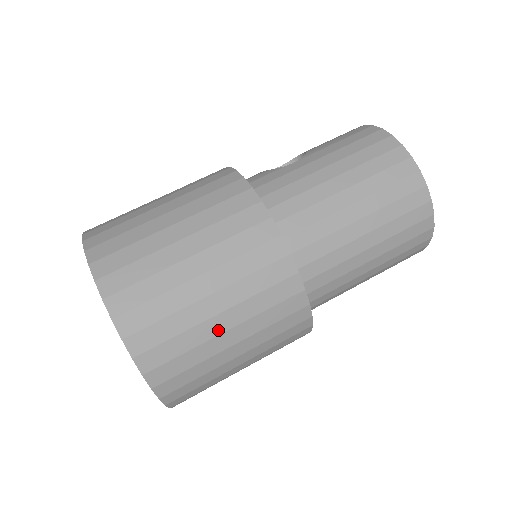
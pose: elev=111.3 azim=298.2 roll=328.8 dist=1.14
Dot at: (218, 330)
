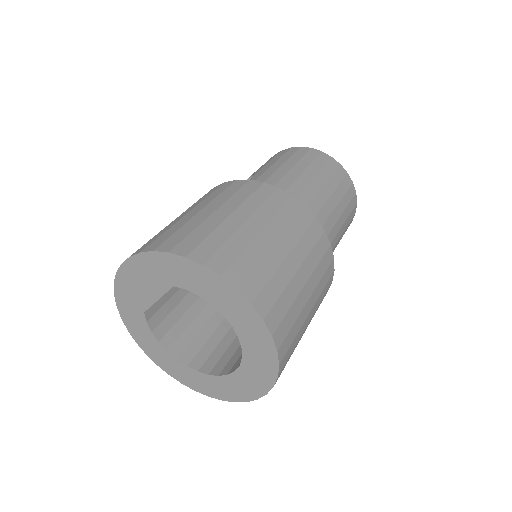
Dot at: (293, 270)
